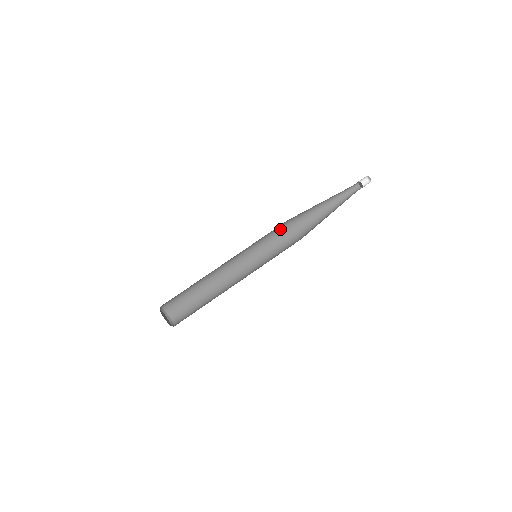
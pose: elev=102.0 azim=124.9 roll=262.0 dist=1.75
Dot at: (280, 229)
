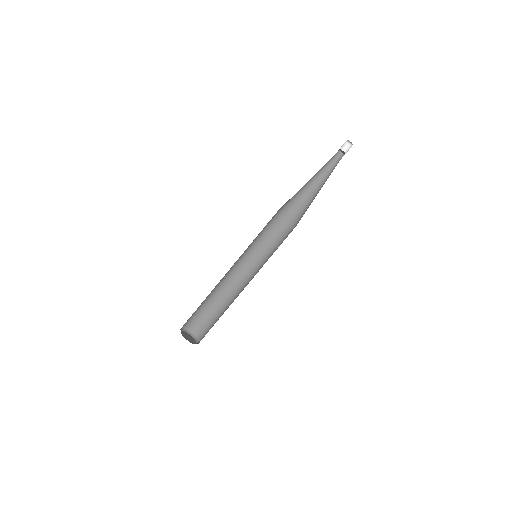
Dot at: (278, 225)
